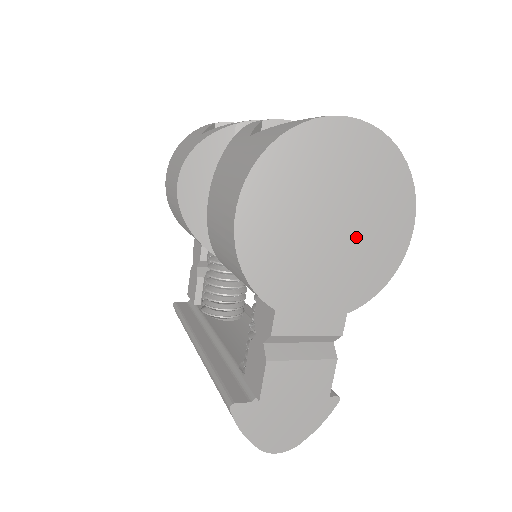
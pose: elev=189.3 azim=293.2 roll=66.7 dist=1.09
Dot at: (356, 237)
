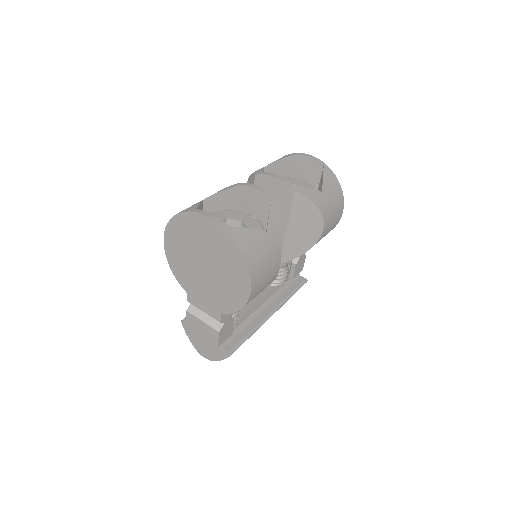
Dot at: (218, 277)
